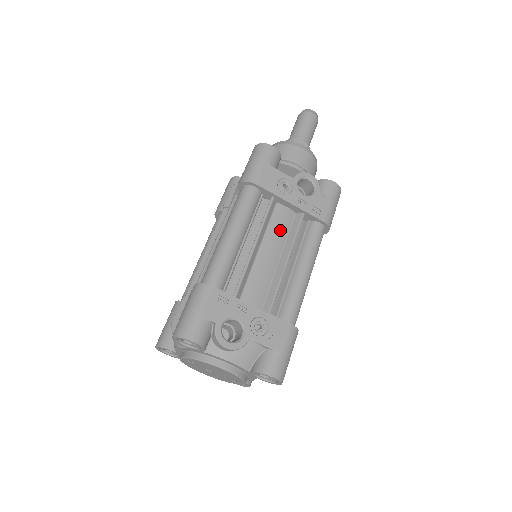
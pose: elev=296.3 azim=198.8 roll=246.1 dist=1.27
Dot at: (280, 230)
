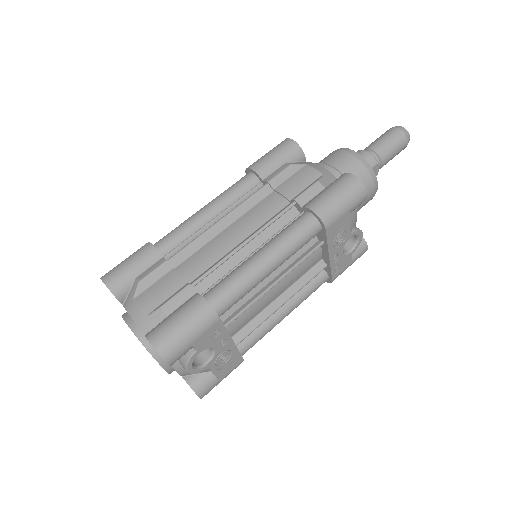
Dot at: (301, 272)
